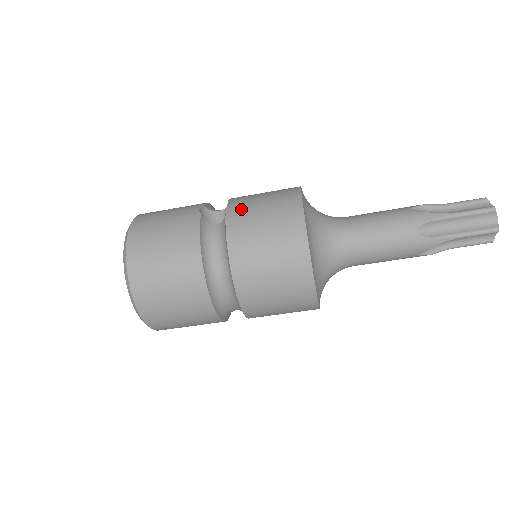
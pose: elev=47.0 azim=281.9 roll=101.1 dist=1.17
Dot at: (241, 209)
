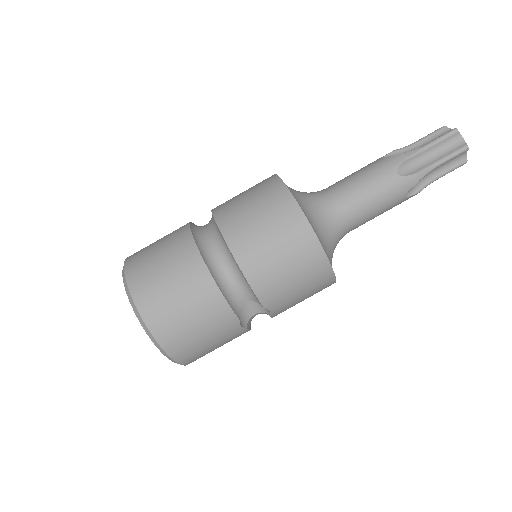
Dot at: occluded
